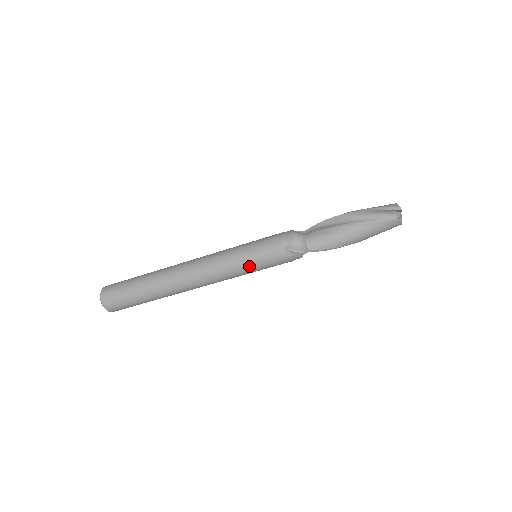
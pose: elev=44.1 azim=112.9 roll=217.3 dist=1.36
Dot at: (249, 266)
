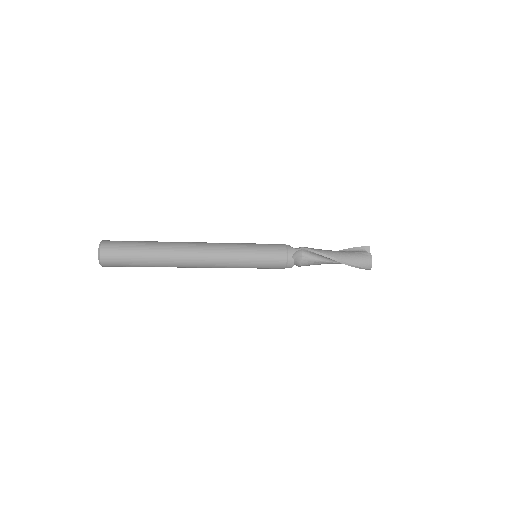
Dot at: occluded
